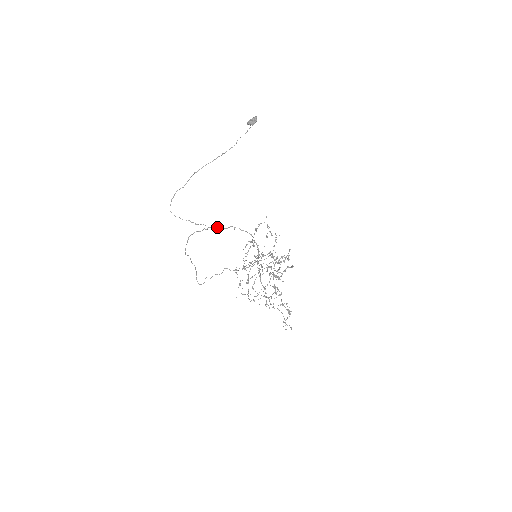
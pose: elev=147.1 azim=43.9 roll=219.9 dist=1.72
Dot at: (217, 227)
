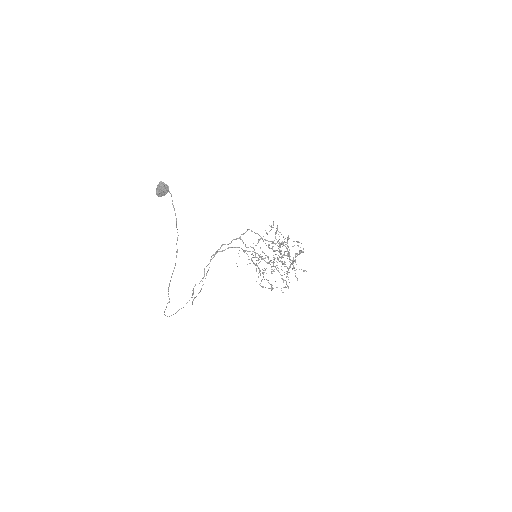
Dot at: (204, 272)
